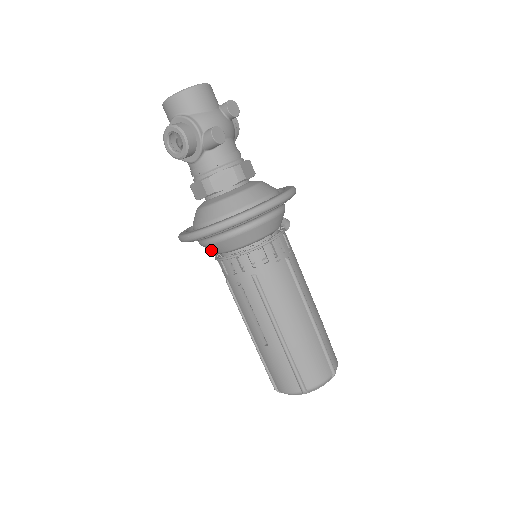
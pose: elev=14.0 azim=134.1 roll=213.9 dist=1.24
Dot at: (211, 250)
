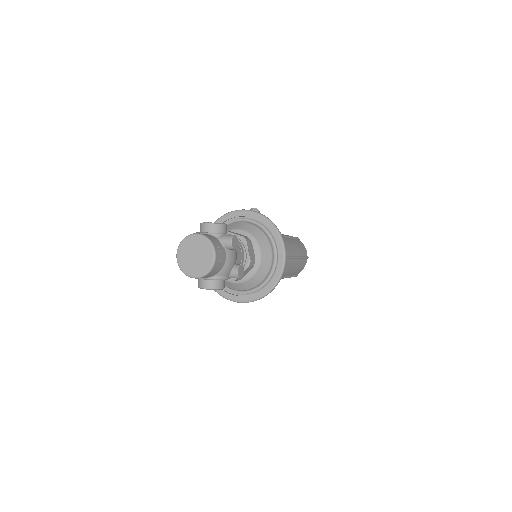
Dot at: occluded
